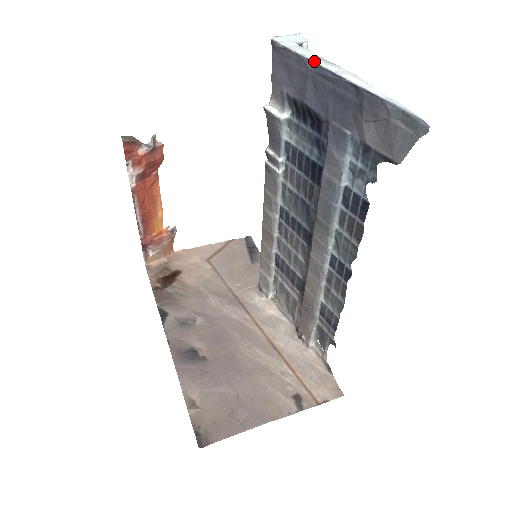
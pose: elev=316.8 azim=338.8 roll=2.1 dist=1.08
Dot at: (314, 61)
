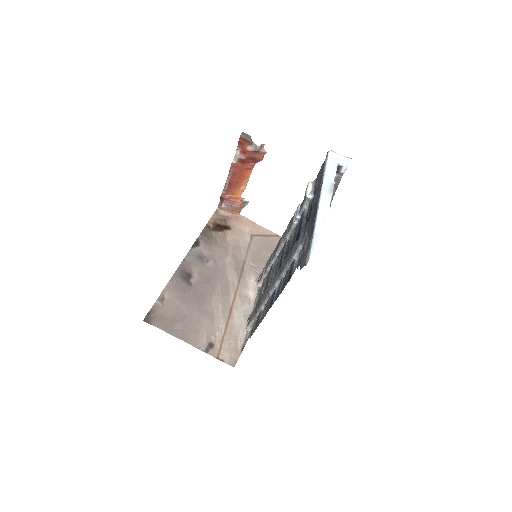
Dot at: (323, 184)
